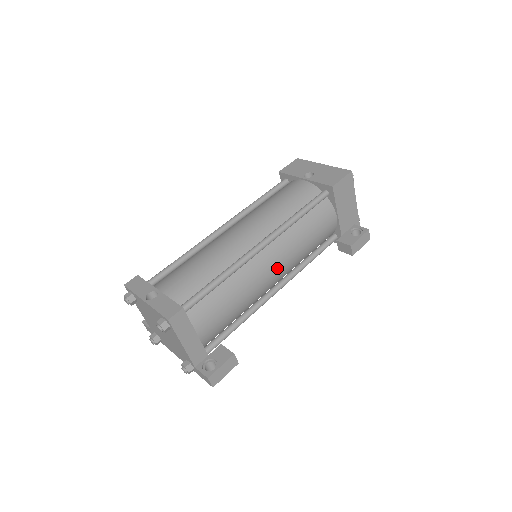
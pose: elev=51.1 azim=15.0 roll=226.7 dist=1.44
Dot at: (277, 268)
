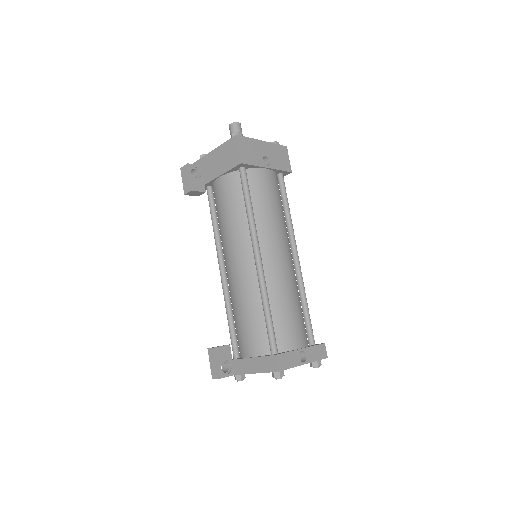
Dot at: occluded
